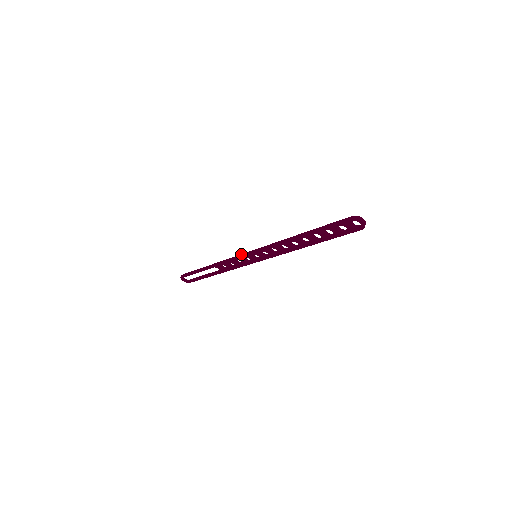
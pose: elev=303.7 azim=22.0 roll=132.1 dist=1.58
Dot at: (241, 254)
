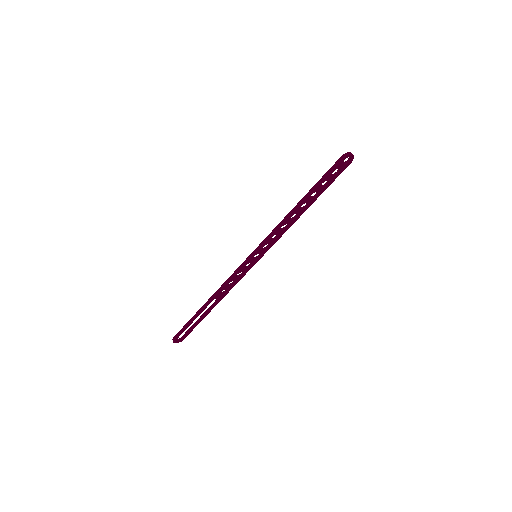
Dot at: (240, 265)
